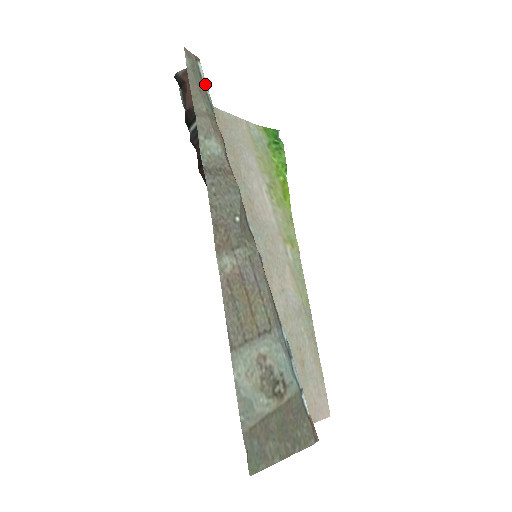
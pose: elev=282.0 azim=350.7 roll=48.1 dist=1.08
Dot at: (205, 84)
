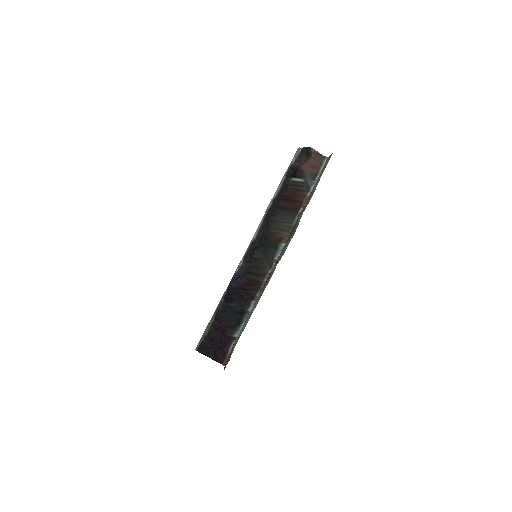
Dot at: (321, 171)
